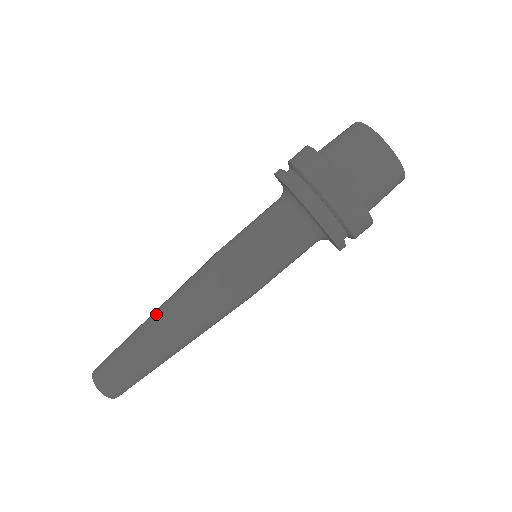
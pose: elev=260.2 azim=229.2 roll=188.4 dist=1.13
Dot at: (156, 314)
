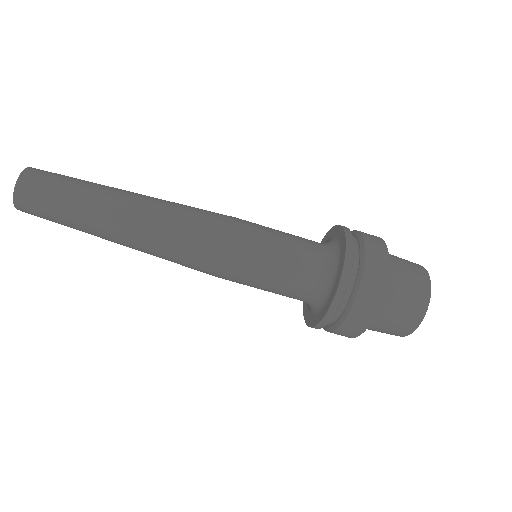
Dot at: (134, 210)
